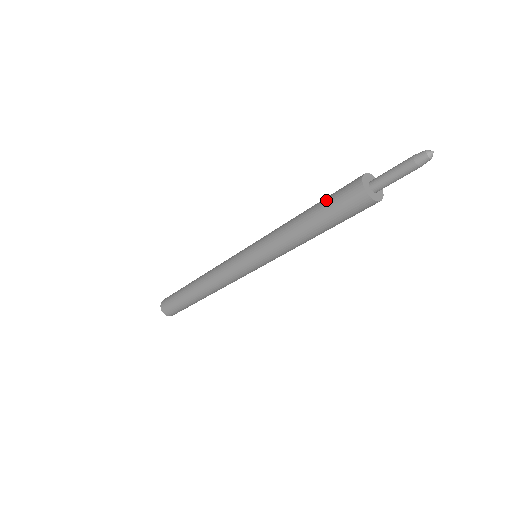
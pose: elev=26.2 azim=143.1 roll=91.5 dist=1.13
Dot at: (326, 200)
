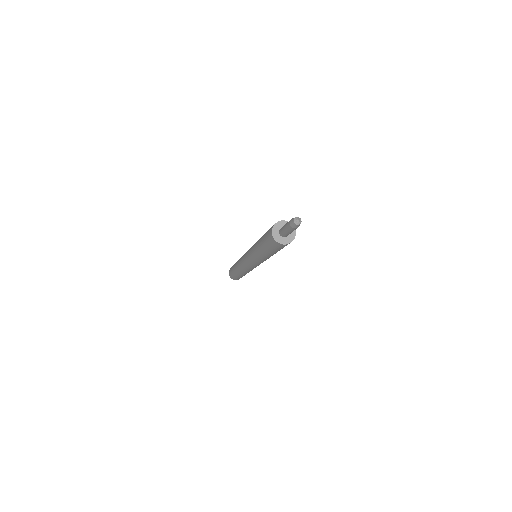
Dot at: (264, 239)
